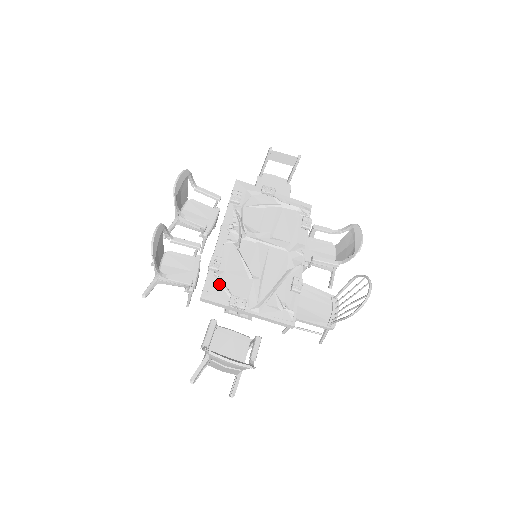
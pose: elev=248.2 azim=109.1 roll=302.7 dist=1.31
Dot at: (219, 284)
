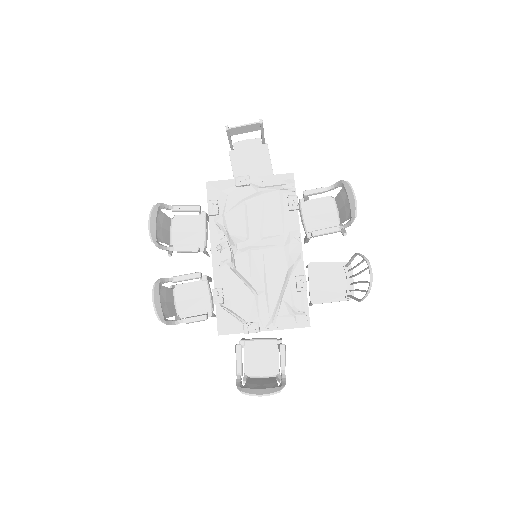
Dot at: (229, 315)
